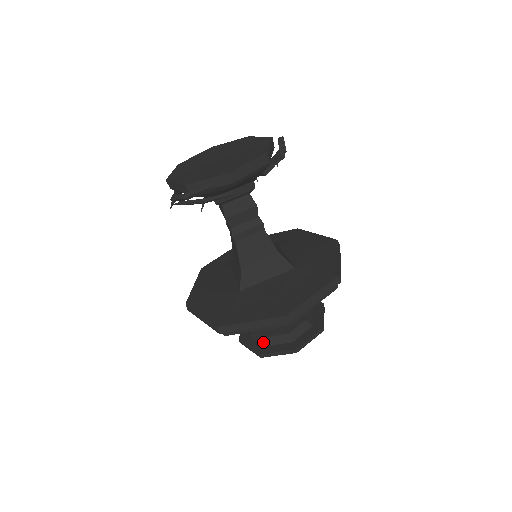
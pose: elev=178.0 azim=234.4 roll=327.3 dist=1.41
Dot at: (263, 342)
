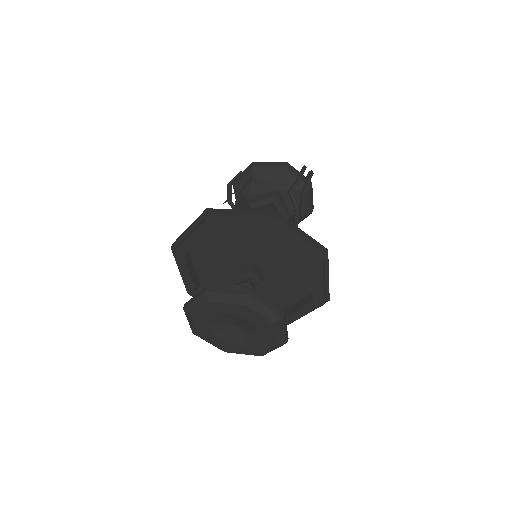
Dot at: occluded
